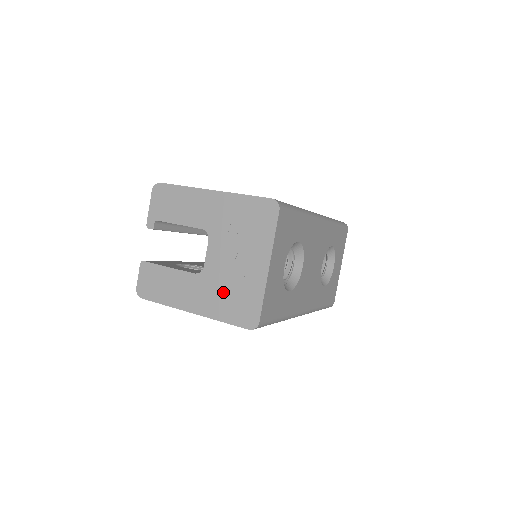
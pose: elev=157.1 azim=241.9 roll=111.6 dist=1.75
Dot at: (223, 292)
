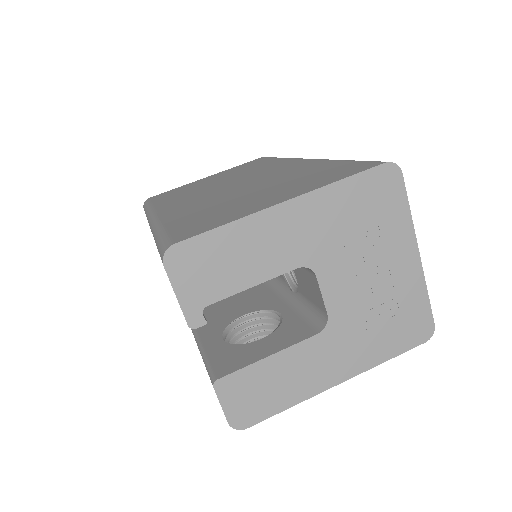
Dot at: (372, 326)
